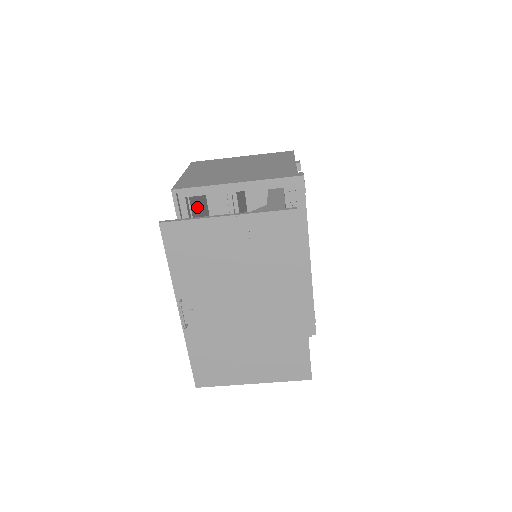
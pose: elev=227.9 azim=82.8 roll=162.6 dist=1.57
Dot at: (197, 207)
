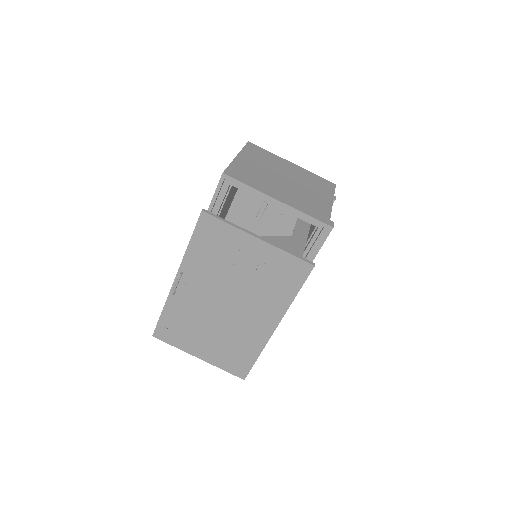
Dot at: (233, 189)
